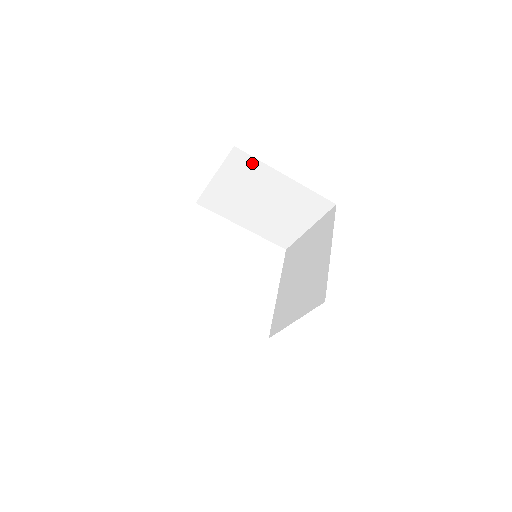
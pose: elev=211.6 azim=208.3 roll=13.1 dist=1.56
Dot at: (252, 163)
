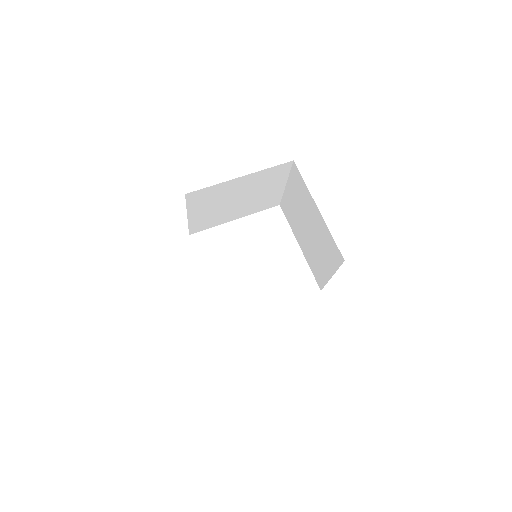
Dot at: (302, 183)
